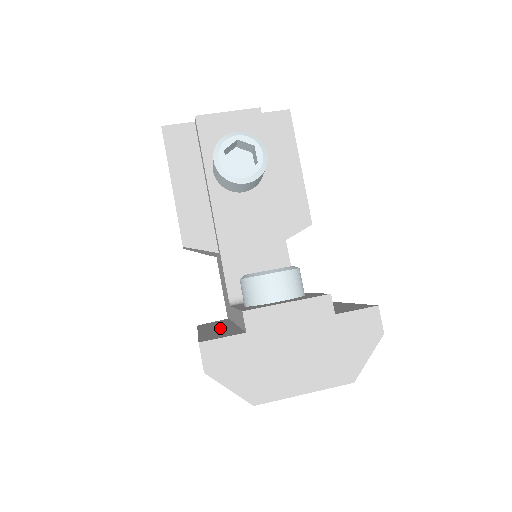
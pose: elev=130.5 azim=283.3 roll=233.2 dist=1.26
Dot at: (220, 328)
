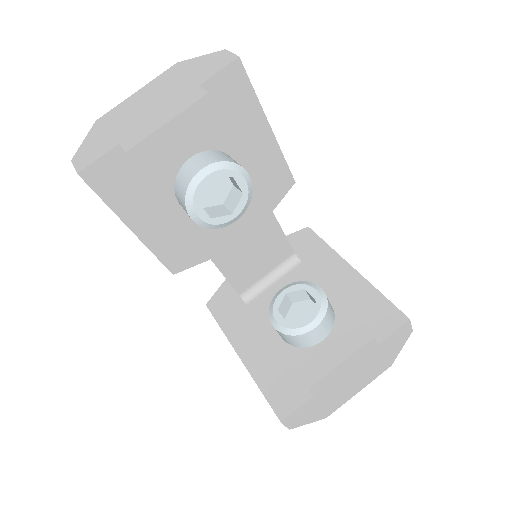
Dot at: (258, 348)
